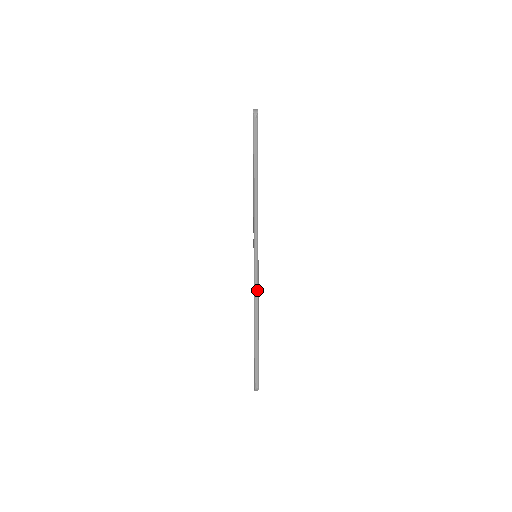
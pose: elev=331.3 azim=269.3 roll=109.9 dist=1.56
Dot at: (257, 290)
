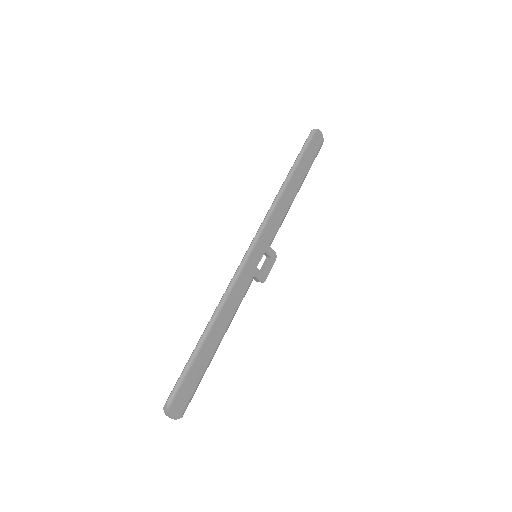
Dot at: (232, 282)
